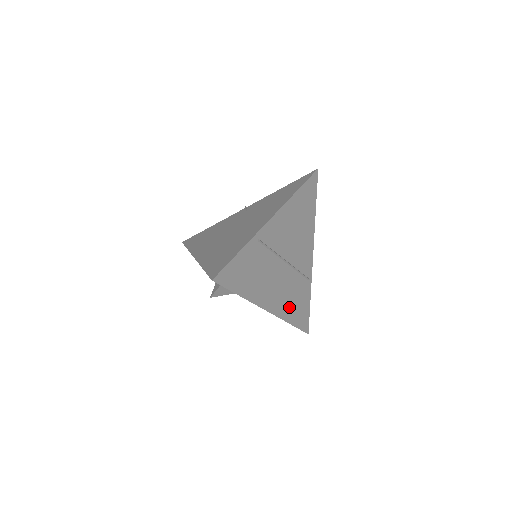
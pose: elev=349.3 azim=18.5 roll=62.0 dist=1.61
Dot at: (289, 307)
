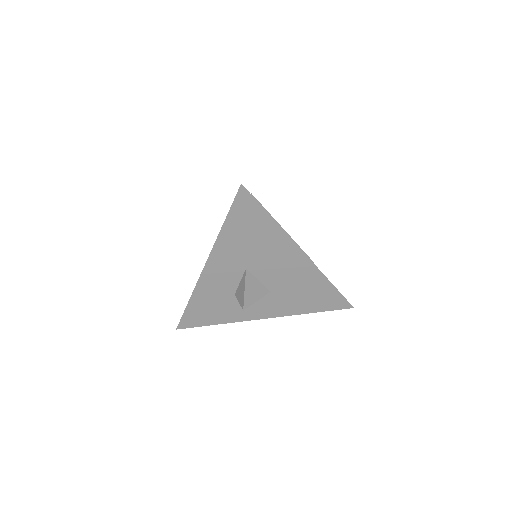
Dot at: occluded
